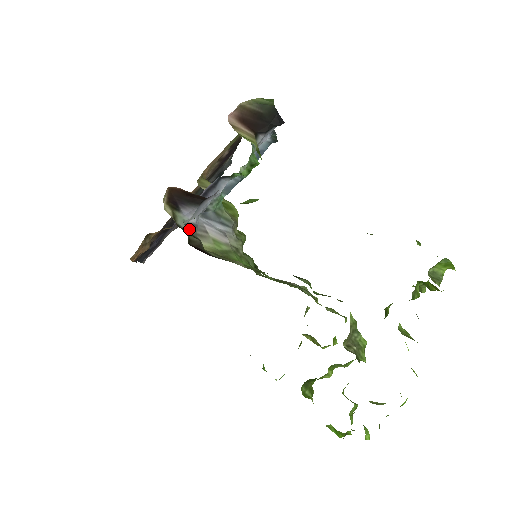
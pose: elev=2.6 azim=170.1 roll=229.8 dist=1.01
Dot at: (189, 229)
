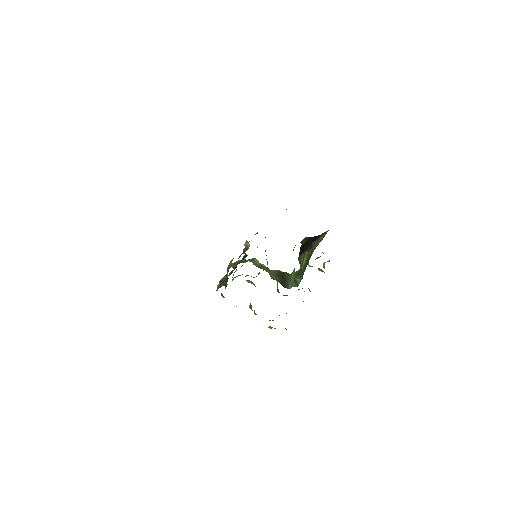
Dot at: occluded
